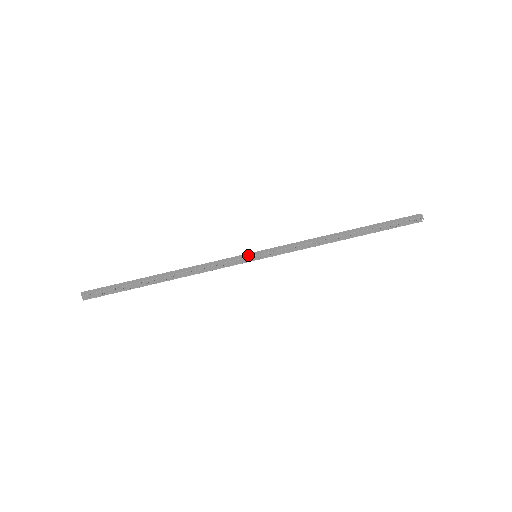
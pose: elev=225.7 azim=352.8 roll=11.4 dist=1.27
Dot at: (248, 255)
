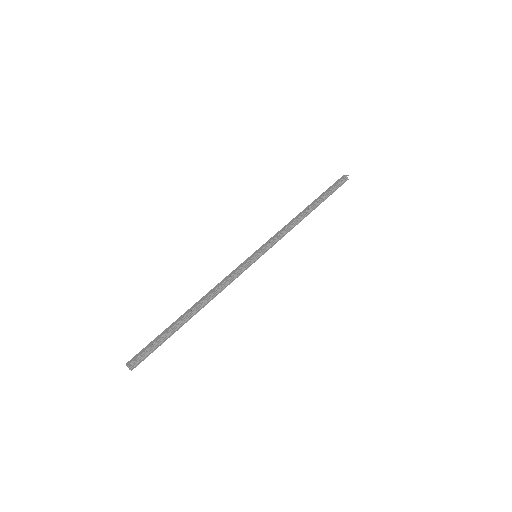
Dot at: (250, 257)
